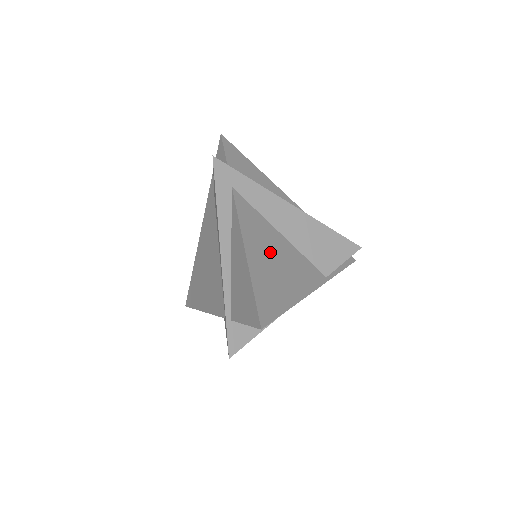
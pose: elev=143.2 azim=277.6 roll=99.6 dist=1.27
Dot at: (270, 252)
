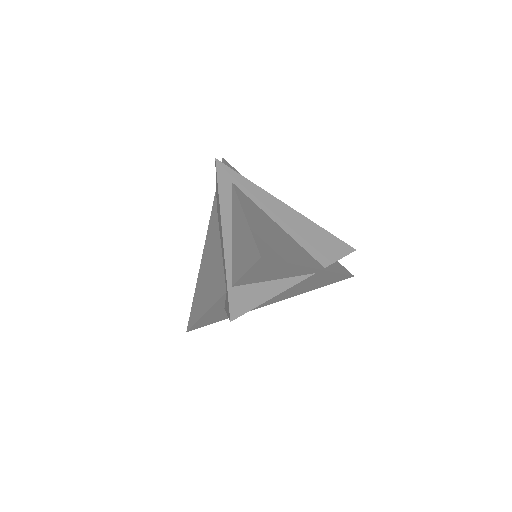
Dot at: (268, 227)
